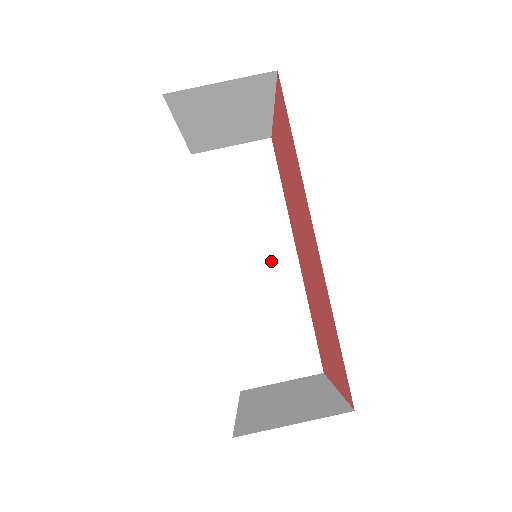
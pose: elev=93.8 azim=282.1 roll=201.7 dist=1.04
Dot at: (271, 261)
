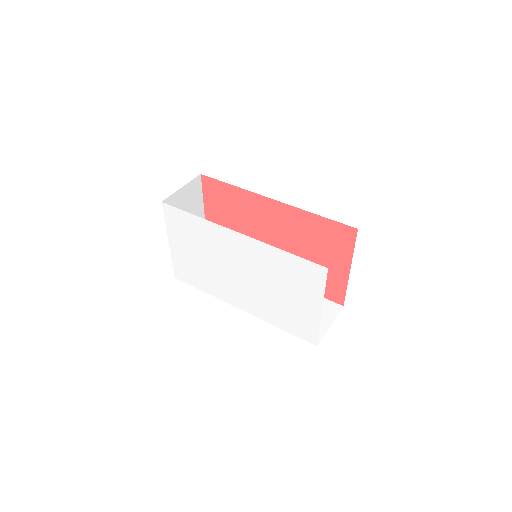
Dot at: occluded
